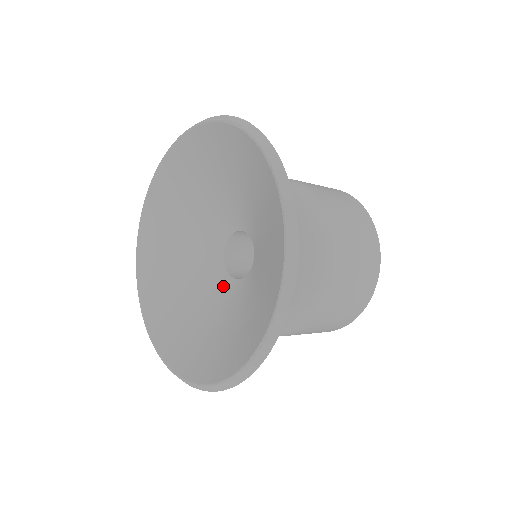
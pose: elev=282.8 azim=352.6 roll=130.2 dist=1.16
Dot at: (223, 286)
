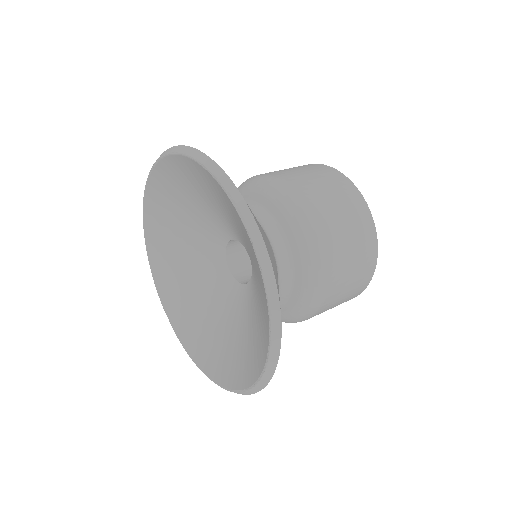
Dot at: (222, 279)
